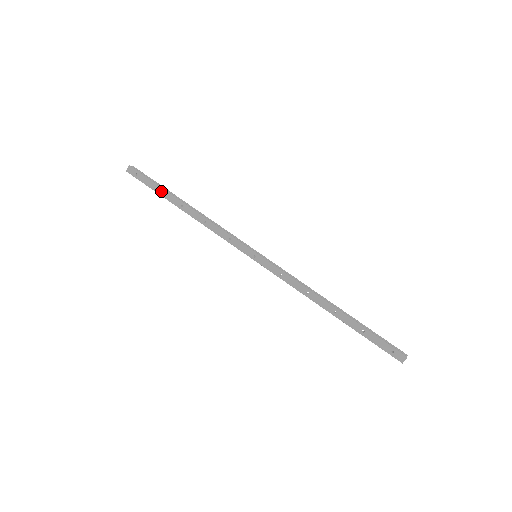
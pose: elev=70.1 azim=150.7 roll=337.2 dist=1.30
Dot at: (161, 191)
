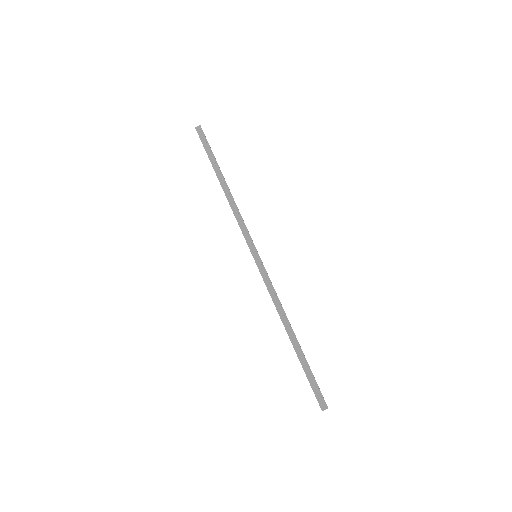
Dot at: (211, 162)
